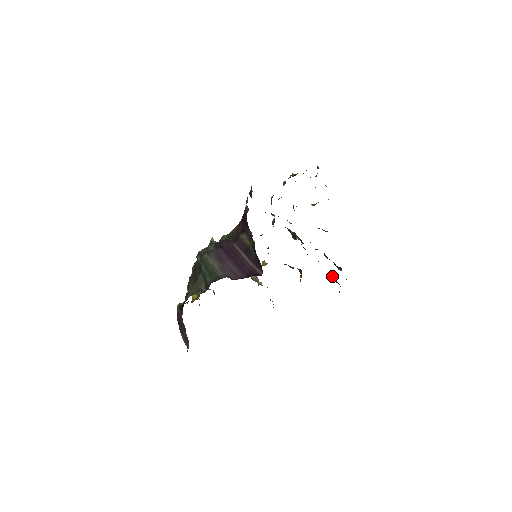
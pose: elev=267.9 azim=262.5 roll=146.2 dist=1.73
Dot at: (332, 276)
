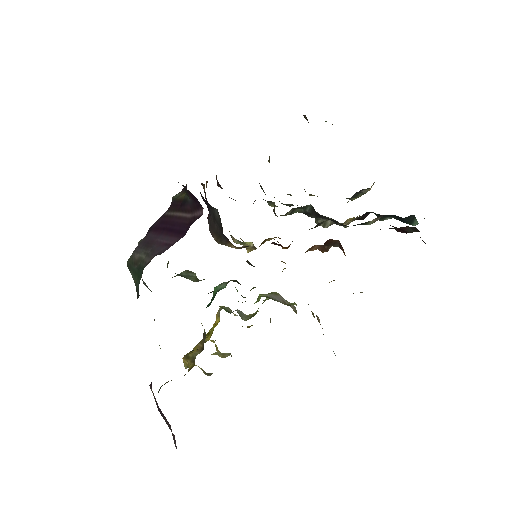
Dot at: (399, 229)
